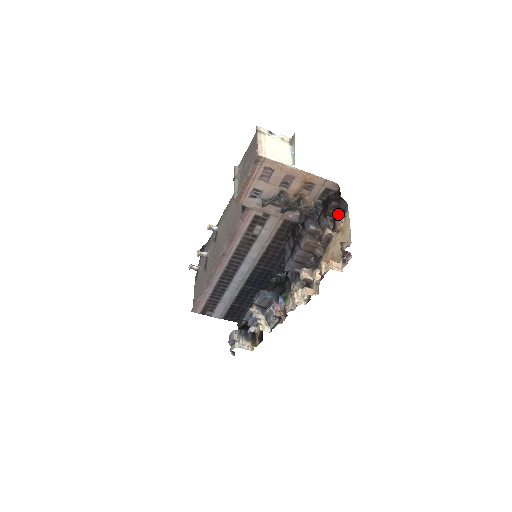
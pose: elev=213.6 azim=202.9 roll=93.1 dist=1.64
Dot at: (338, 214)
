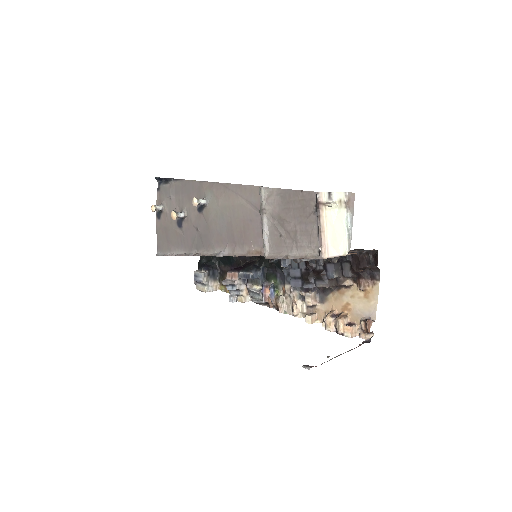
Dot at: (365, 272)
